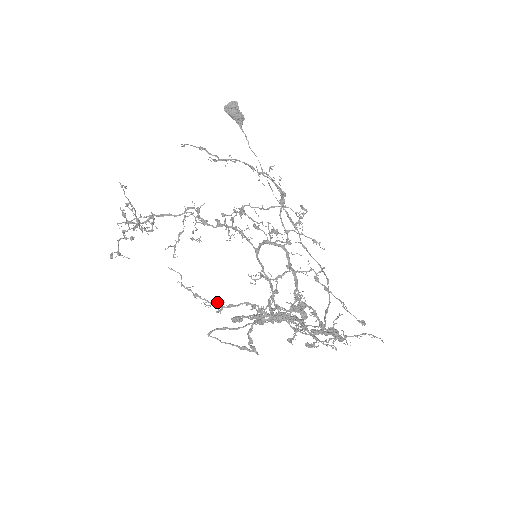
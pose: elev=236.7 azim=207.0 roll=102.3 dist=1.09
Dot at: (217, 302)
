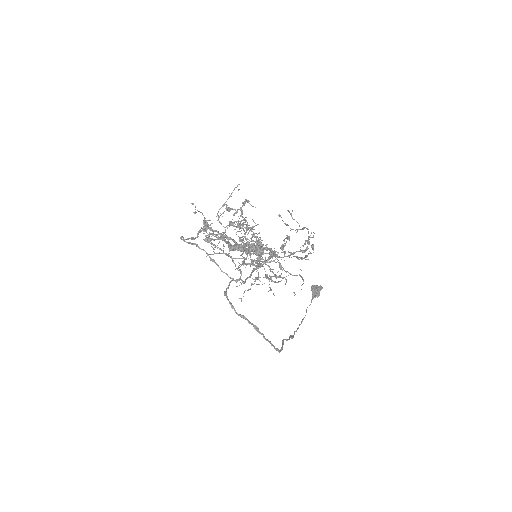
Dot at: occluded
